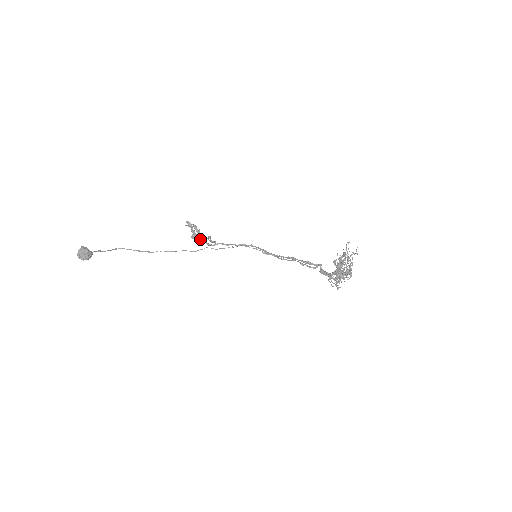
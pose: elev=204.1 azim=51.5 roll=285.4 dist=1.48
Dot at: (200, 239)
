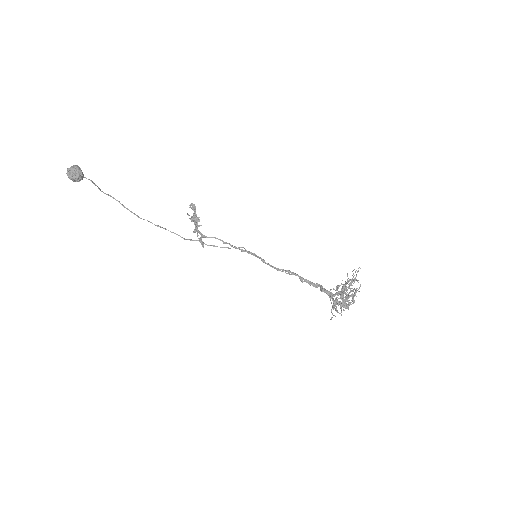
Dot at: (194, 231)
